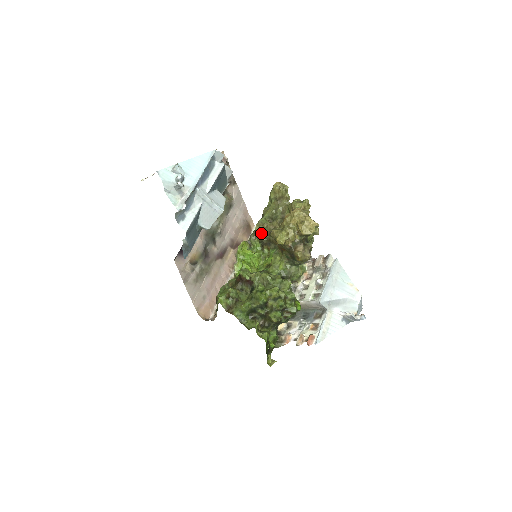
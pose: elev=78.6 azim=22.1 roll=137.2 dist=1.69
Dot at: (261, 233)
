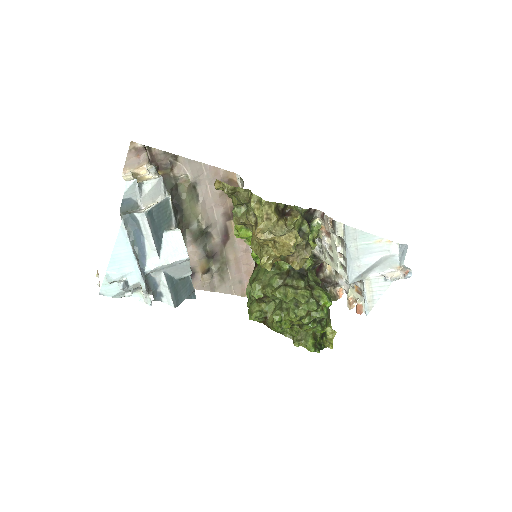
Dot at: (244, 225)
